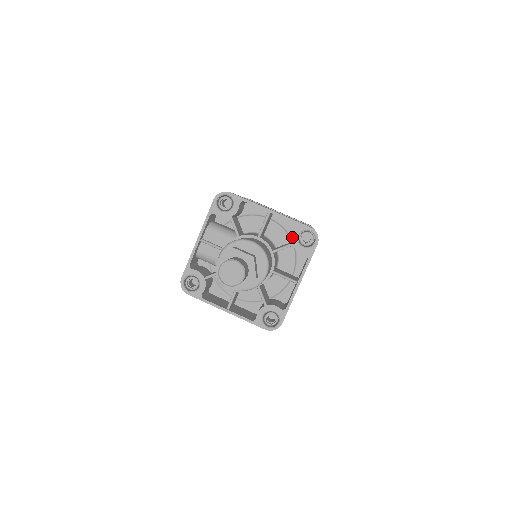
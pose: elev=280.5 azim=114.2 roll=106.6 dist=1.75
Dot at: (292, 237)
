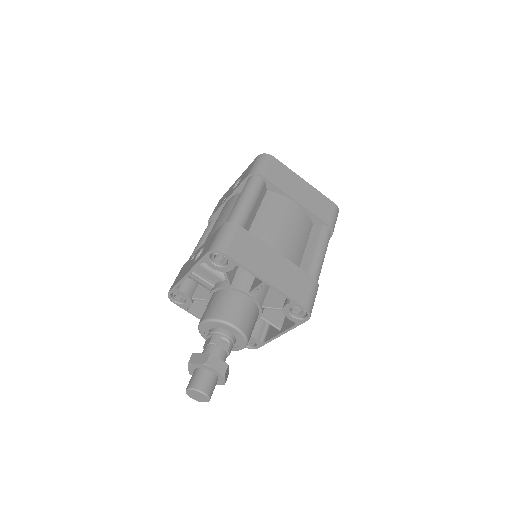
Dot at: (284, 307)
